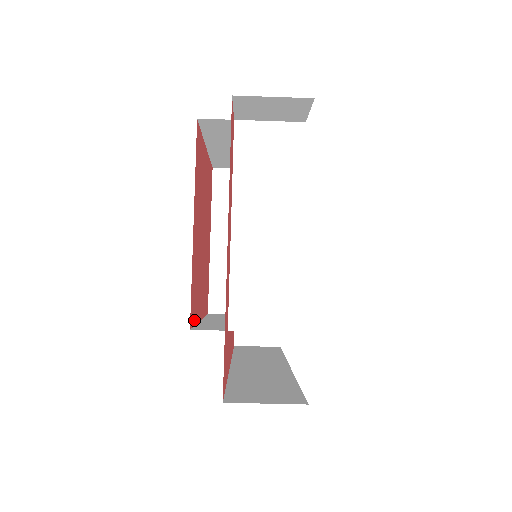
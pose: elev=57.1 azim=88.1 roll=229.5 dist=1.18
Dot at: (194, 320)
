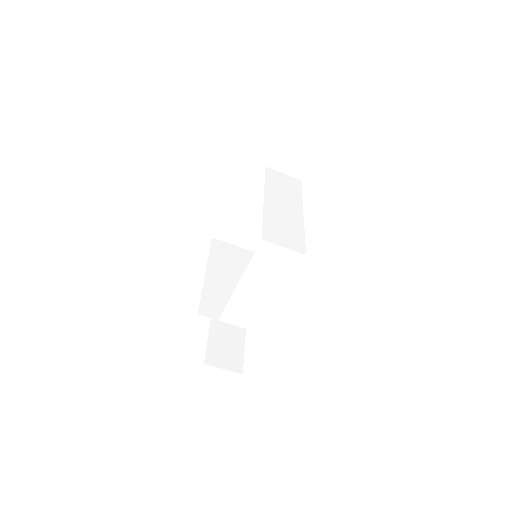
Dot at: occluded
